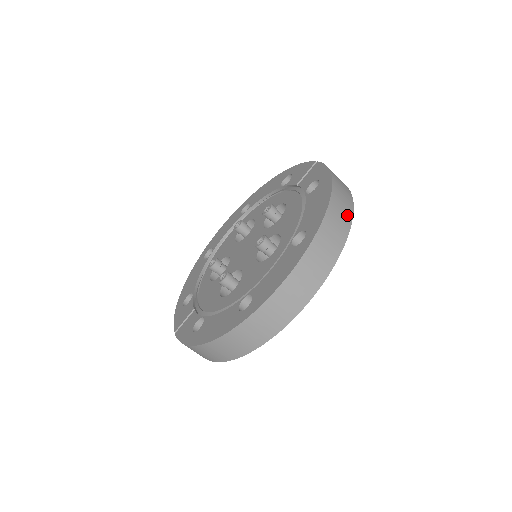
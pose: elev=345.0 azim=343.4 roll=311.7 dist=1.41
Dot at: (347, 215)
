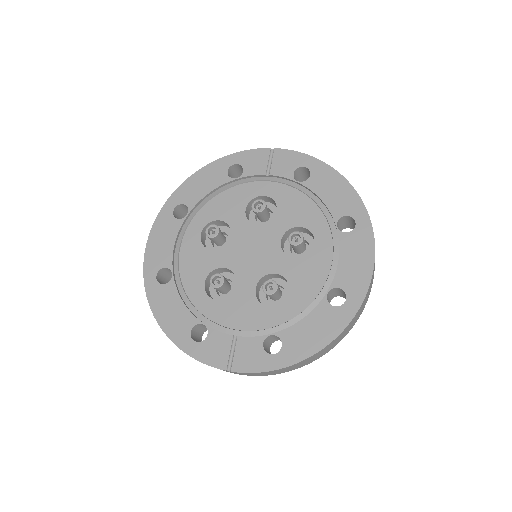
Dot at: occluded
